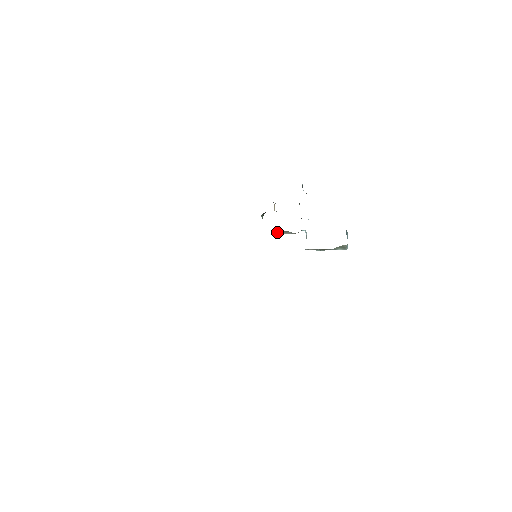
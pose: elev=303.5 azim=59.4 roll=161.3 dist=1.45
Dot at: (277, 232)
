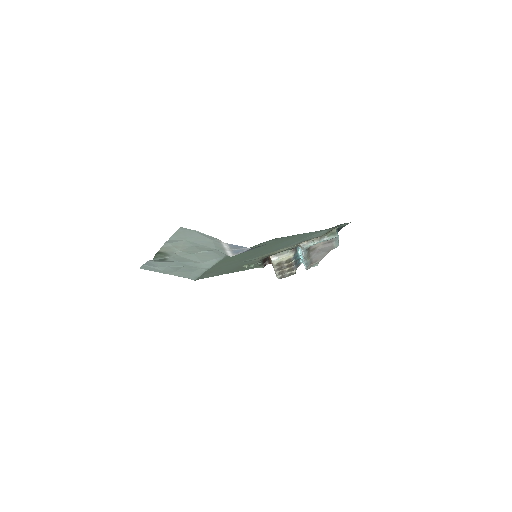
Dot at: occluded
